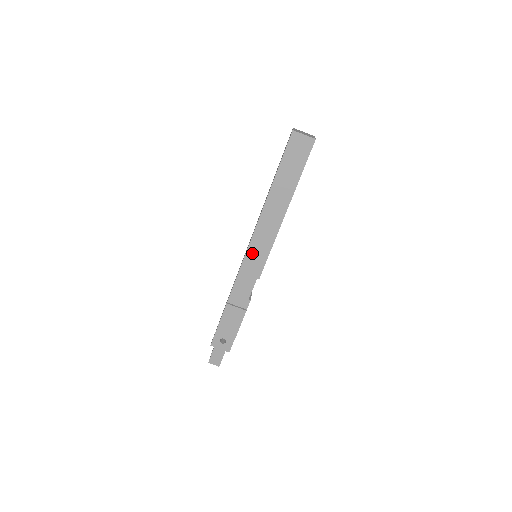
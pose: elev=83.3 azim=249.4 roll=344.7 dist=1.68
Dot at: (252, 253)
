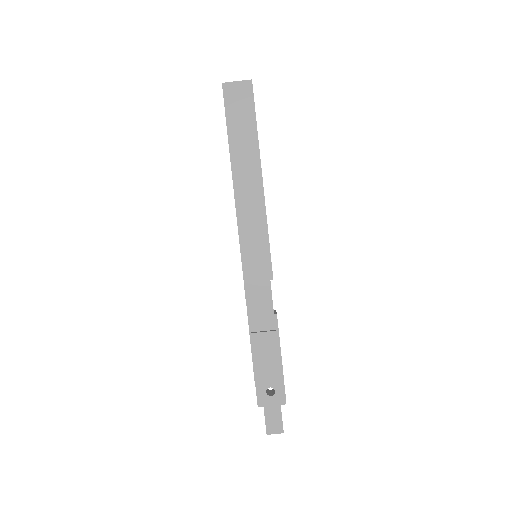
Dot at: (248, 250)
